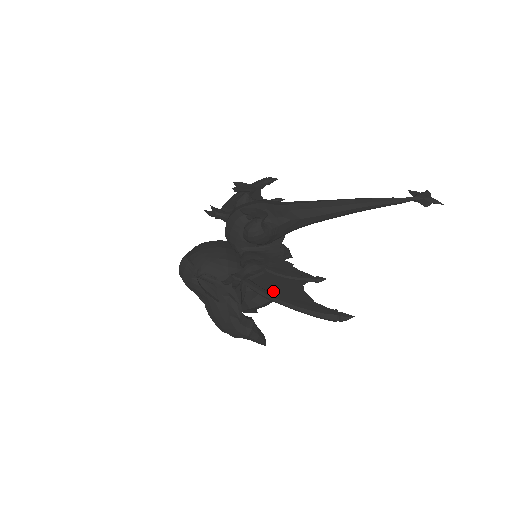
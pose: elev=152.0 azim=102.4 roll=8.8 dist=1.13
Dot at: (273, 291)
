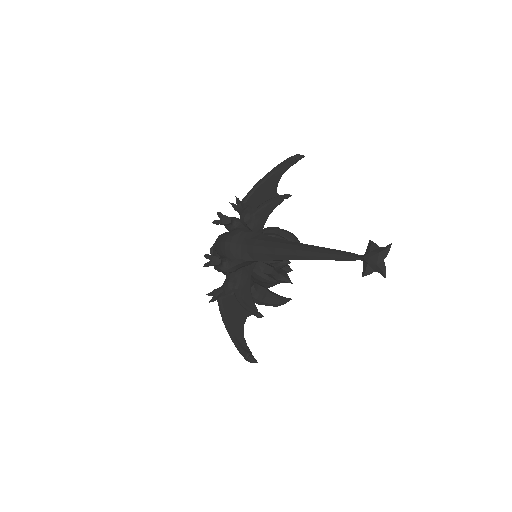
Dot at: (228, 316)
